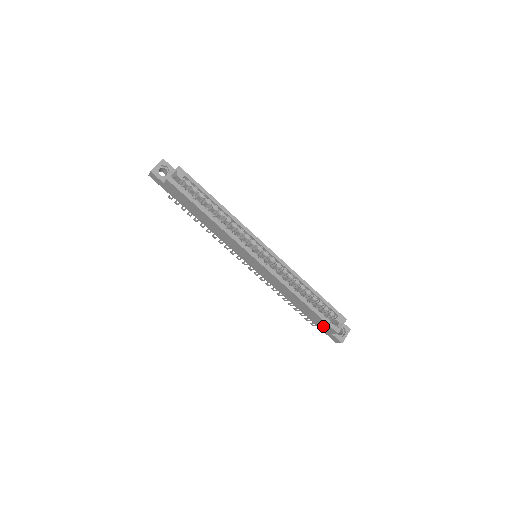
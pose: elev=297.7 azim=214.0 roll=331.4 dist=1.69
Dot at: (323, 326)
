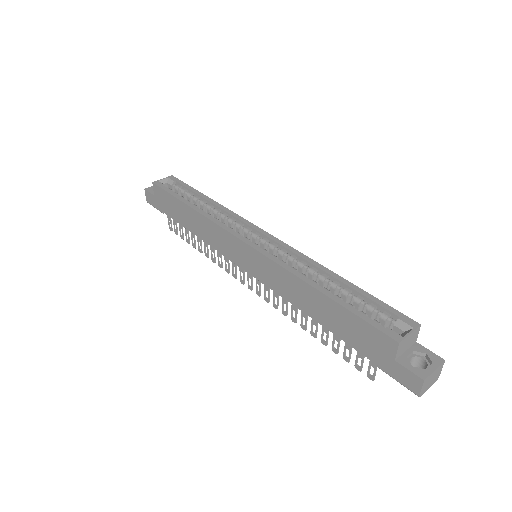
Dot at: (373, 345)
